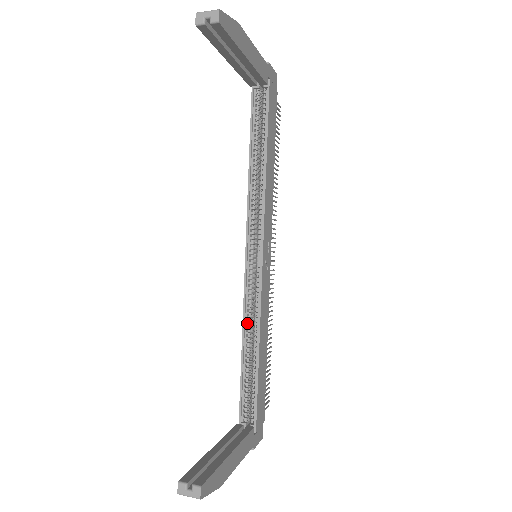
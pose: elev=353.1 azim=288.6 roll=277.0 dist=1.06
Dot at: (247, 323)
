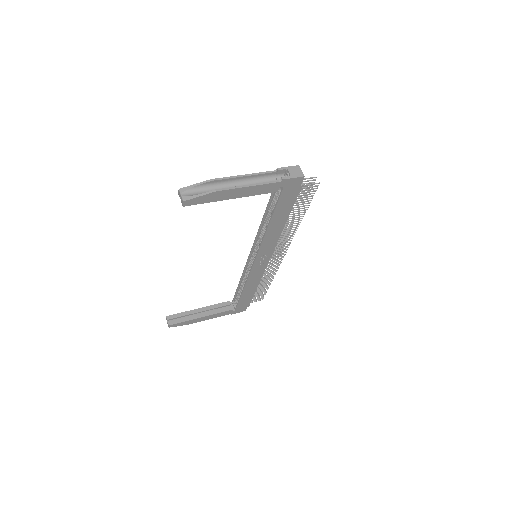
Dot at: (244, 275)
